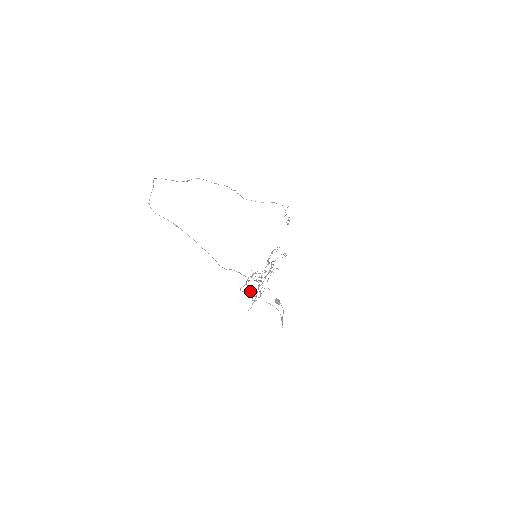
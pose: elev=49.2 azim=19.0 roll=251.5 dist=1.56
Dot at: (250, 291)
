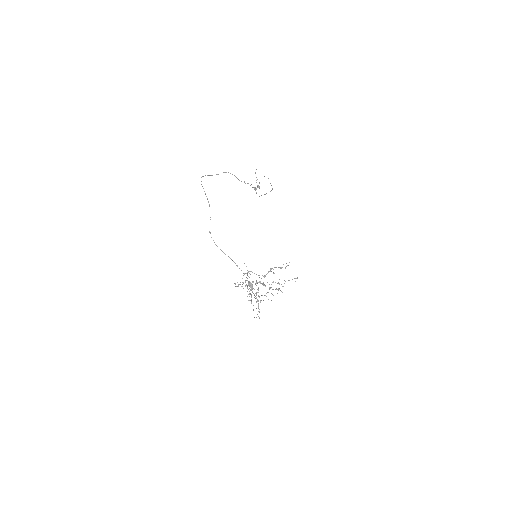
Dot at: (249, 293)
